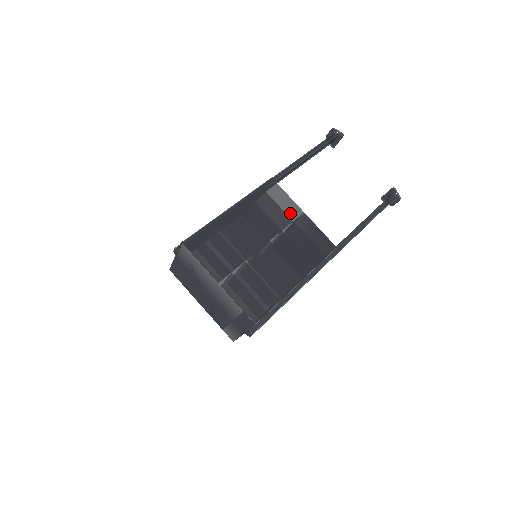
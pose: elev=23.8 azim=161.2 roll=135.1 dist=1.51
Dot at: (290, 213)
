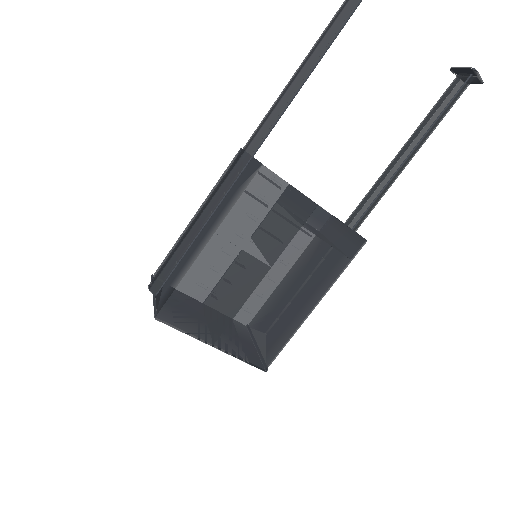
Dot at: (296, 215)
